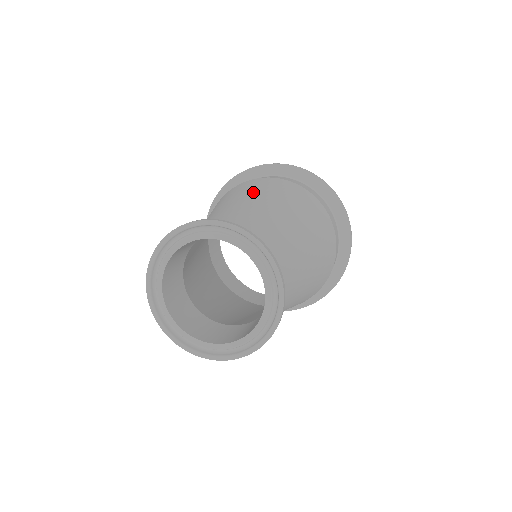
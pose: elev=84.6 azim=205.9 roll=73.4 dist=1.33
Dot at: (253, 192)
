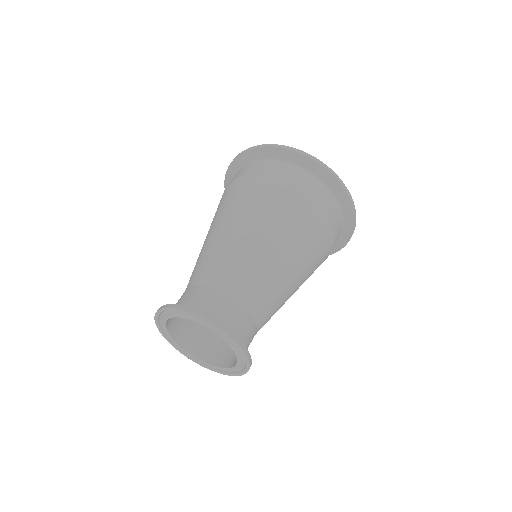
Dot at: (245, 213)
